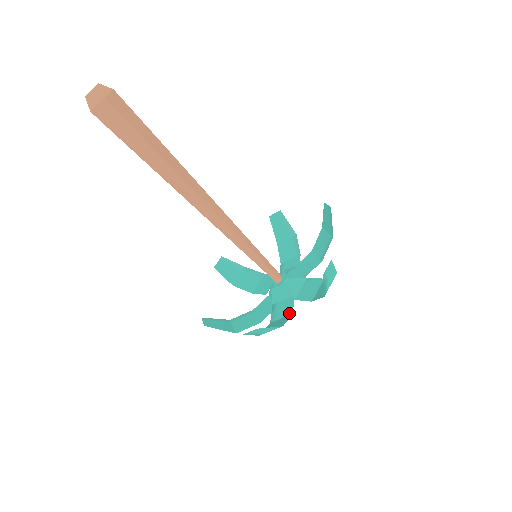
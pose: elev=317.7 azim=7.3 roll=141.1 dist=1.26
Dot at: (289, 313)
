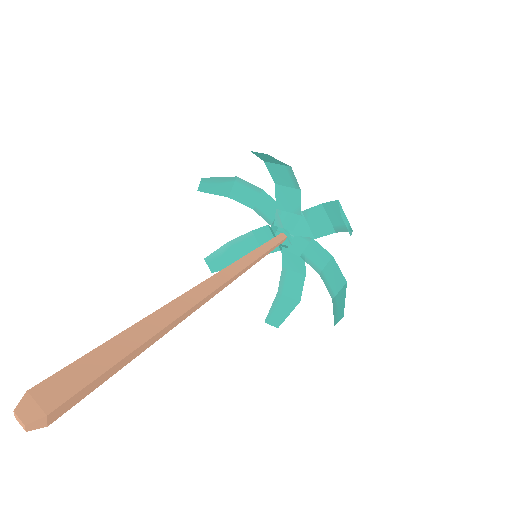
Dot at: (328, 258)
